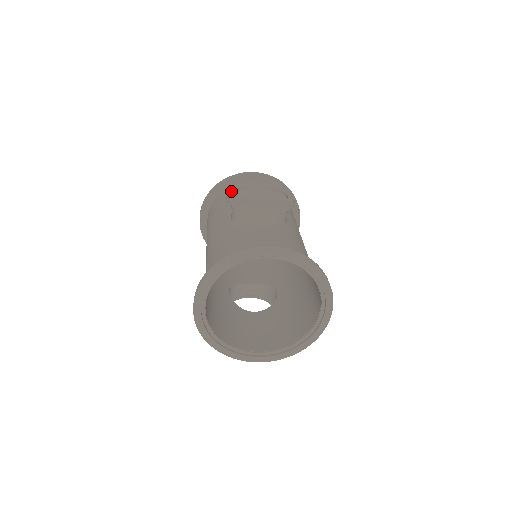
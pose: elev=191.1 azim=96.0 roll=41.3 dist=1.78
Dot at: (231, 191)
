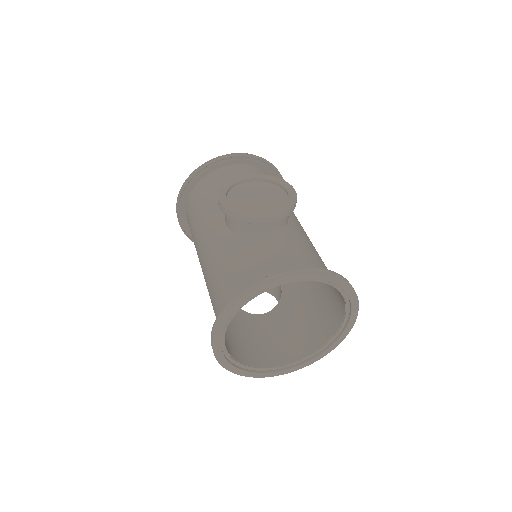
Dot at: (222, 195)
